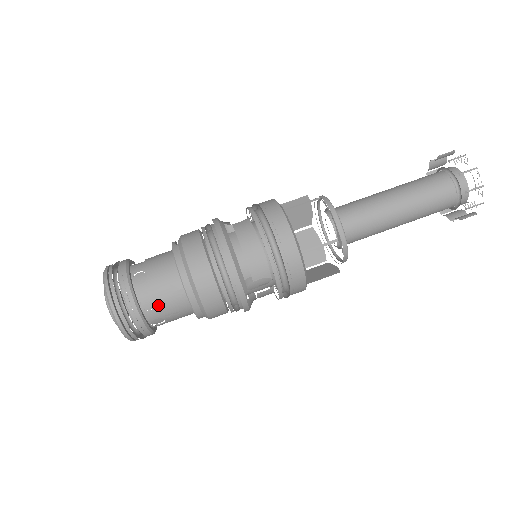
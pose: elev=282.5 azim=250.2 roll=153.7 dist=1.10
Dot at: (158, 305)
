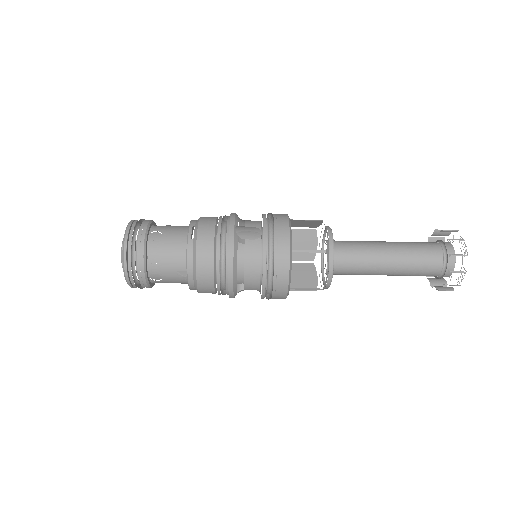
Dot at: (163, 280)
